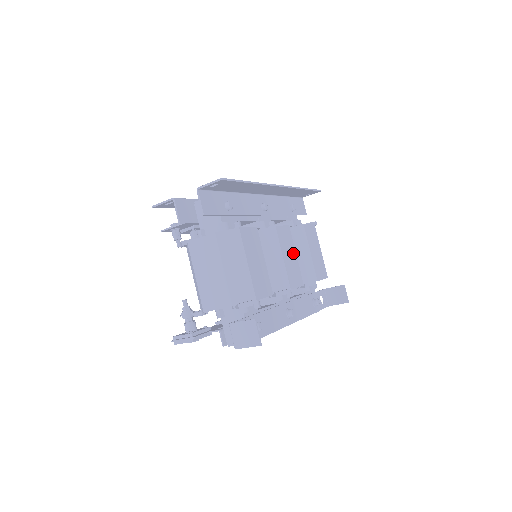
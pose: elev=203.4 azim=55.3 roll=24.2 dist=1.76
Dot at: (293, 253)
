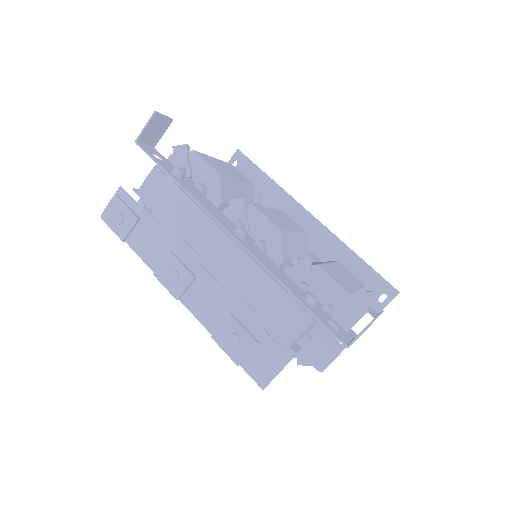
Dot at: (291, 227)
